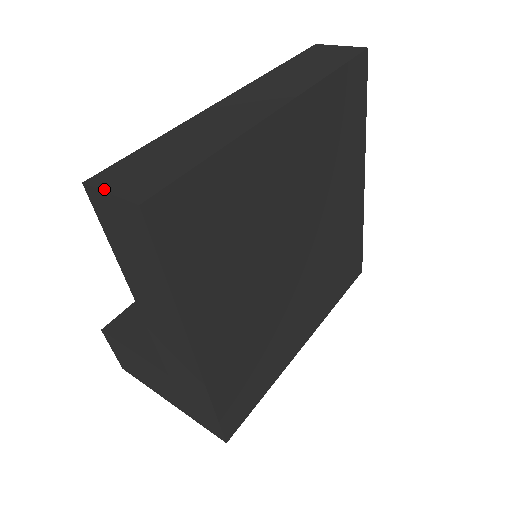
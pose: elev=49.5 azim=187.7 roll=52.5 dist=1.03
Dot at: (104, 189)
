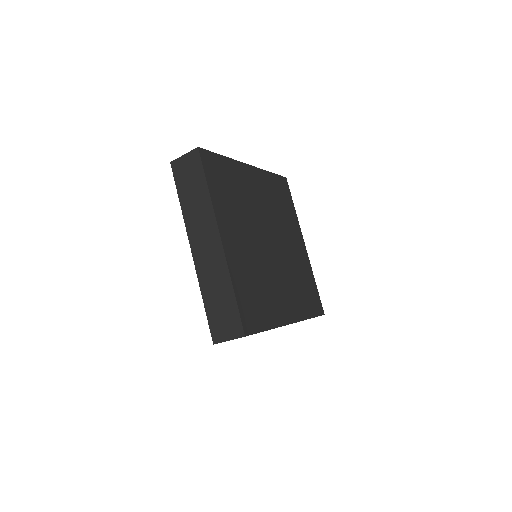
Dot at: (225, 341)
